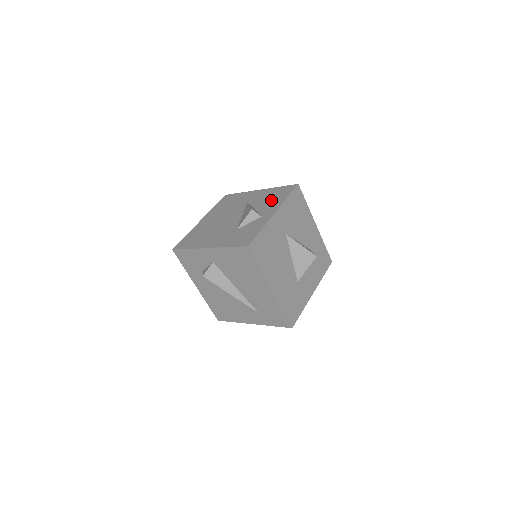
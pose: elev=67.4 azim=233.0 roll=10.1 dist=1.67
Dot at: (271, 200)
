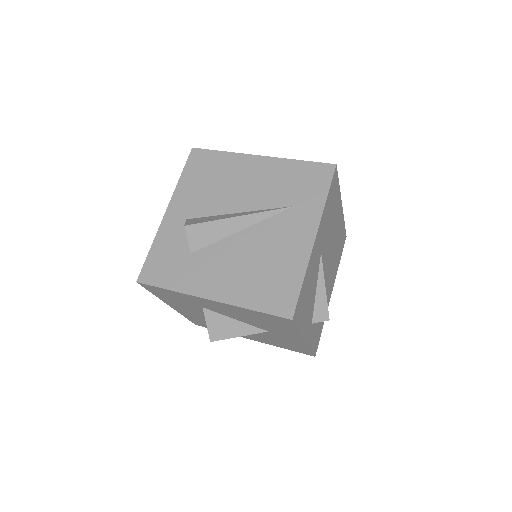
Dot at: occluded
